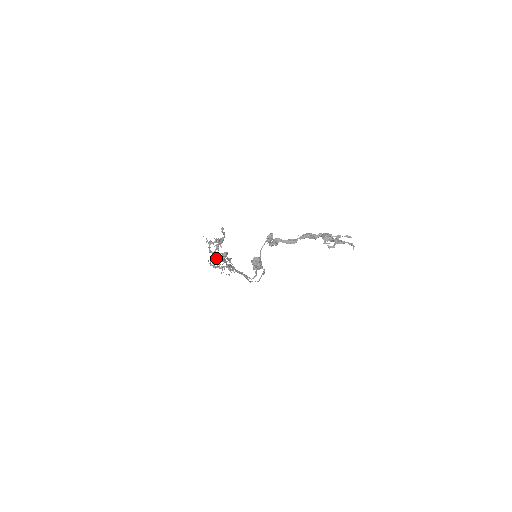
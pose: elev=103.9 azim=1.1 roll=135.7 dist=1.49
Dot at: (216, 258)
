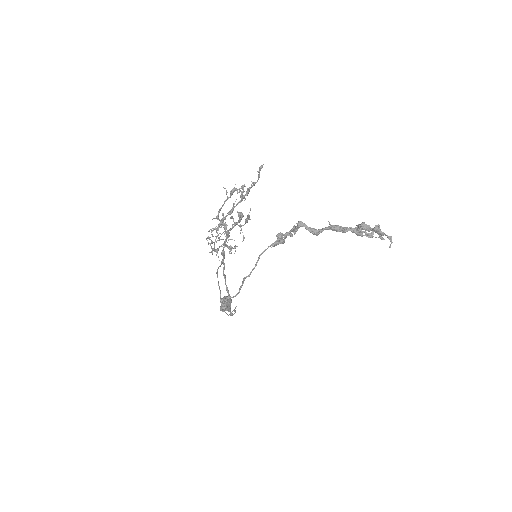
Dot at: (225, 223)
